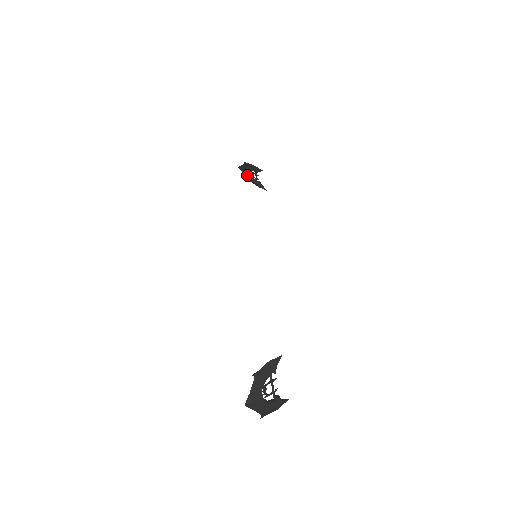
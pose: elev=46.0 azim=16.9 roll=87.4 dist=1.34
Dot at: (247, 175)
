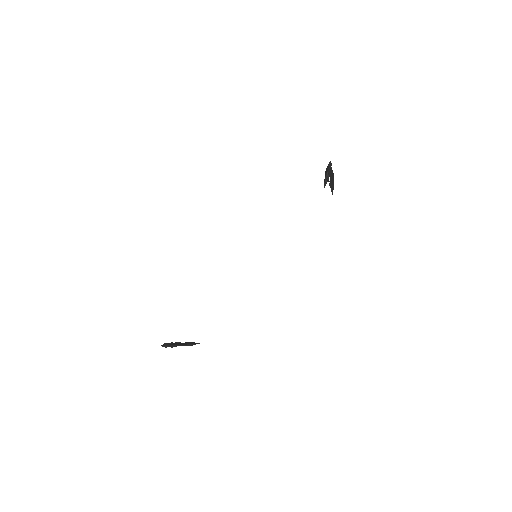
Dot at: (327, 171)
